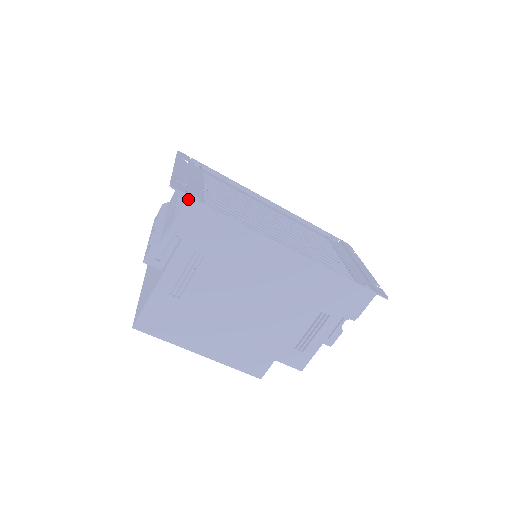
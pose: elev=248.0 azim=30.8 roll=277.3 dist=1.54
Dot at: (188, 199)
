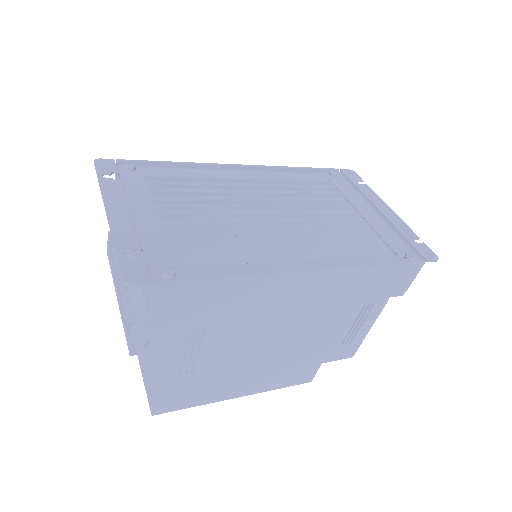
Dot at: (157, 286)
